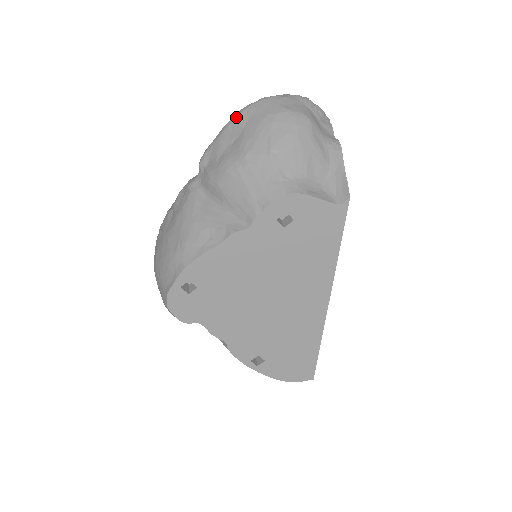
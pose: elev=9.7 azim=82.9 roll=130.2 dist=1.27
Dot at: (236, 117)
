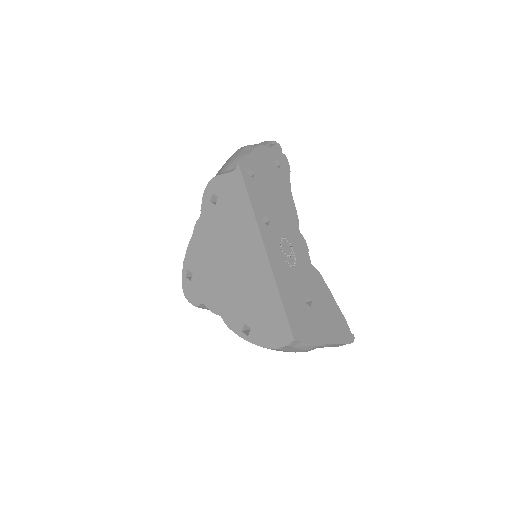
Dot at: occluded
